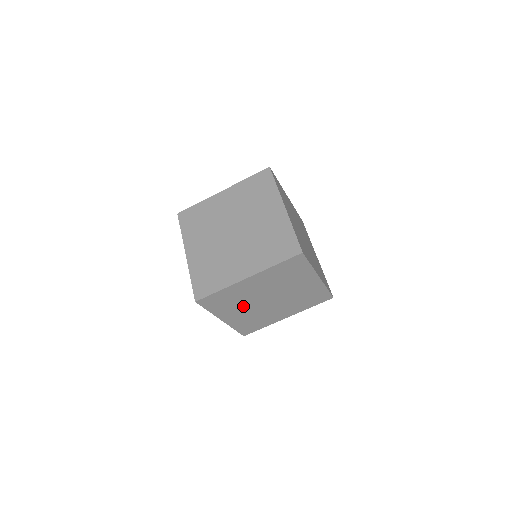
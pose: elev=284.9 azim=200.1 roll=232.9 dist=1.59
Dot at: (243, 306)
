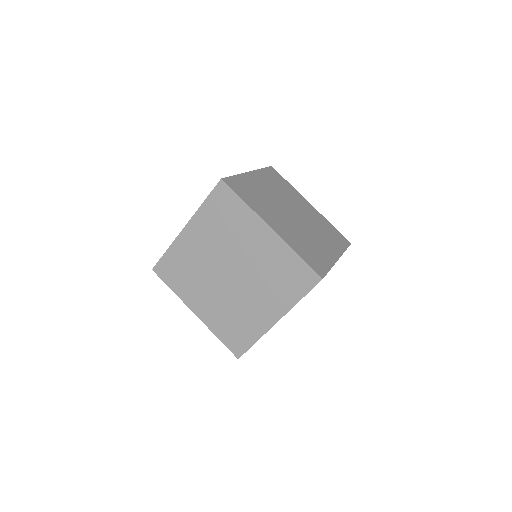
Dot at: (205, 285)
